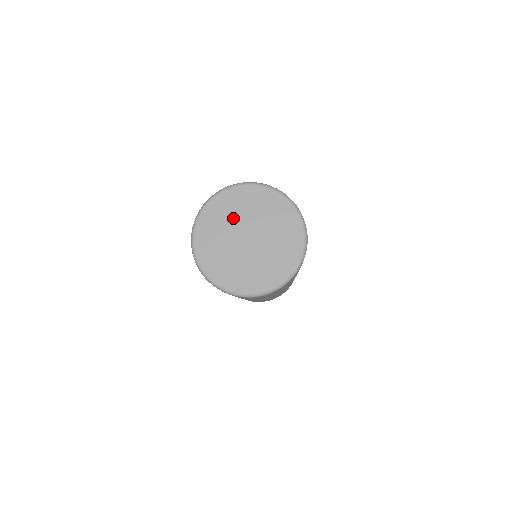
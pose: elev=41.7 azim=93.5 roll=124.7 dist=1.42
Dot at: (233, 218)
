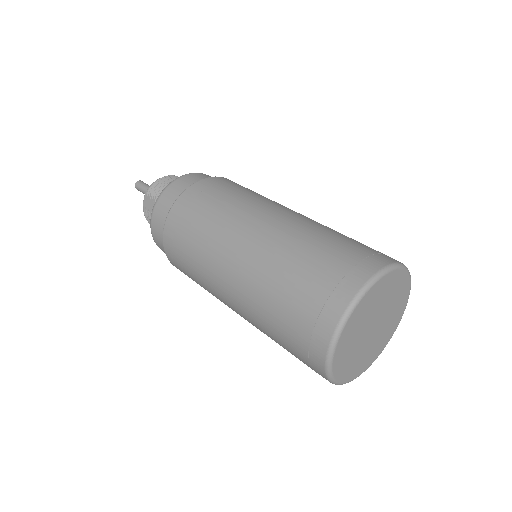
Dot at: (374, 308)
